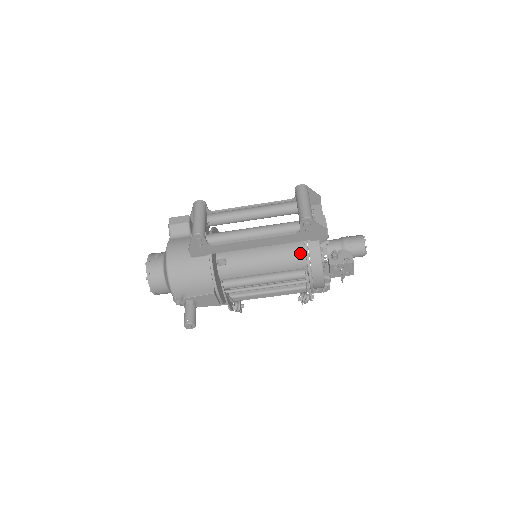
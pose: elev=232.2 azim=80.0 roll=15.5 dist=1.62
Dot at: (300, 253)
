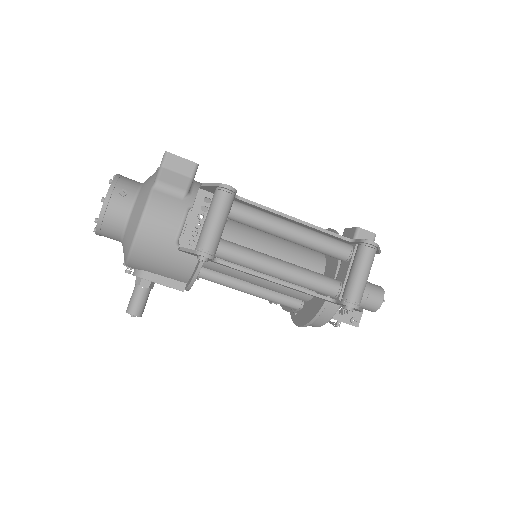
Dot at: (310, 290)
